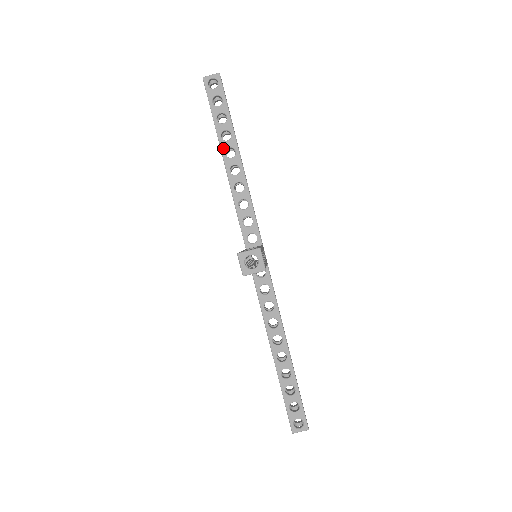
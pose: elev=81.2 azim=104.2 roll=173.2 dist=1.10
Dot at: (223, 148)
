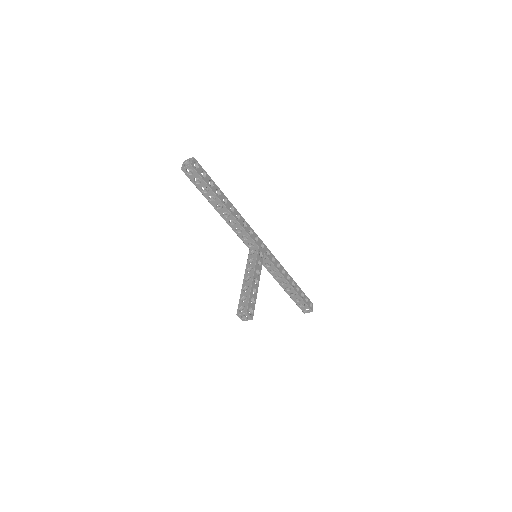
Dot at: (213, 205)
